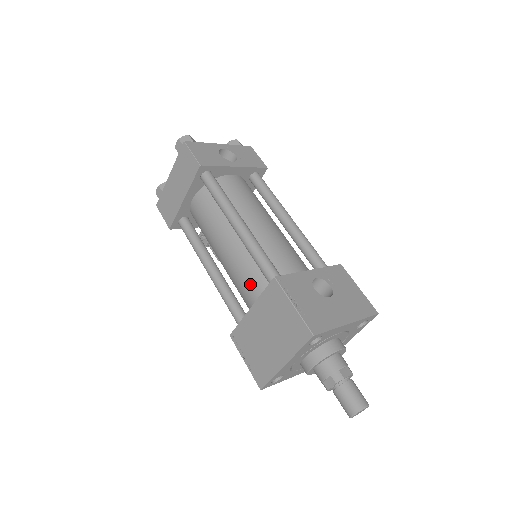
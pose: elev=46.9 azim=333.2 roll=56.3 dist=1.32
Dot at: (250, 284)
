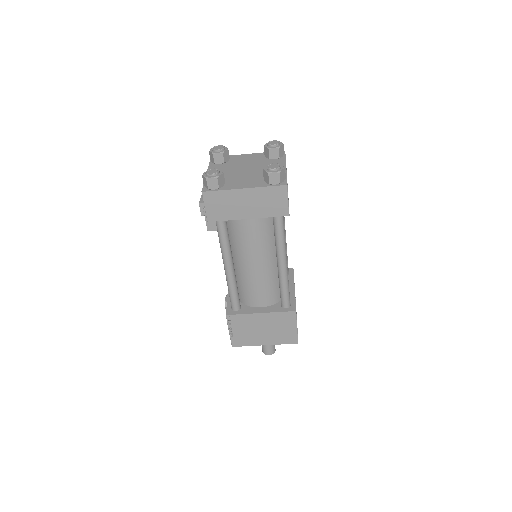
Dot at: (263, 294)
